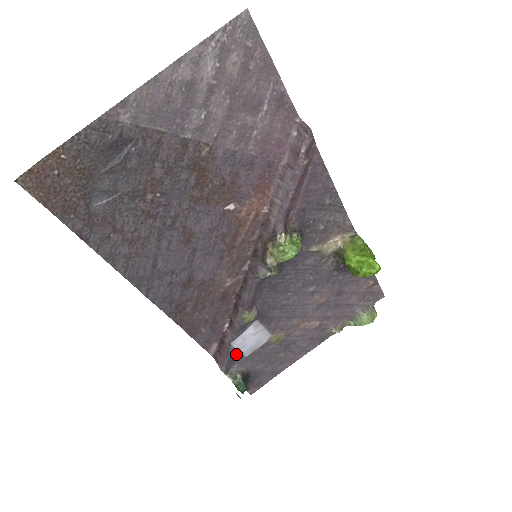
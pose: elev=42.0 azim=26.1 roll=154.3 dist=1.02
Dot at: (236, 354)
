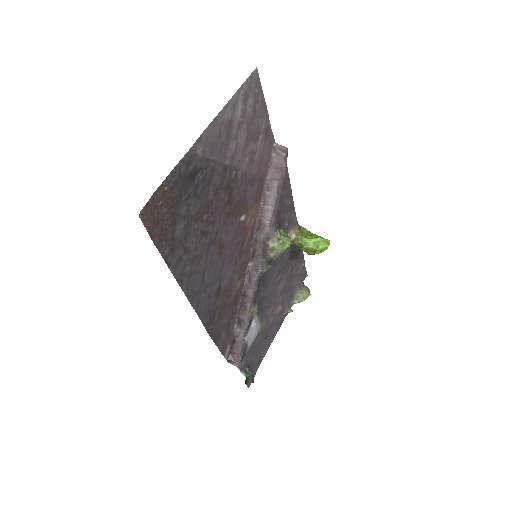
Dot at: (246, 349)
